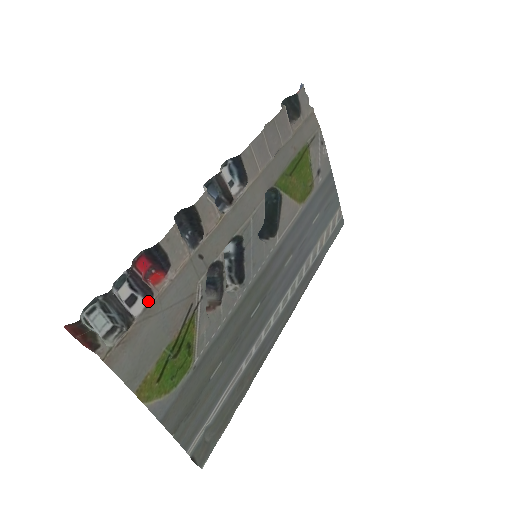
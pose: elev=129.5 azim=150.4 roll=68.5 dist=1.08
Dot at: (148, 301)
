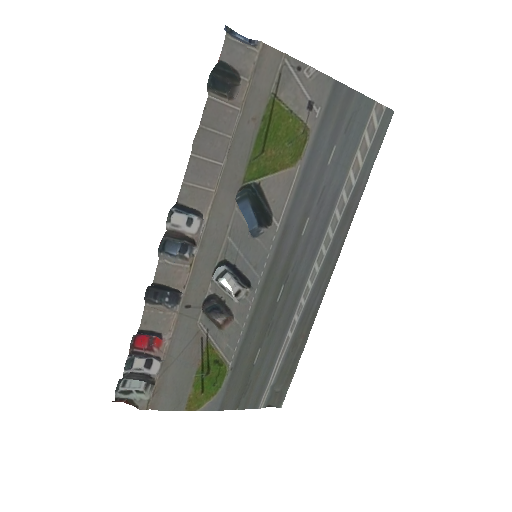
Dot at: (159, 361)
